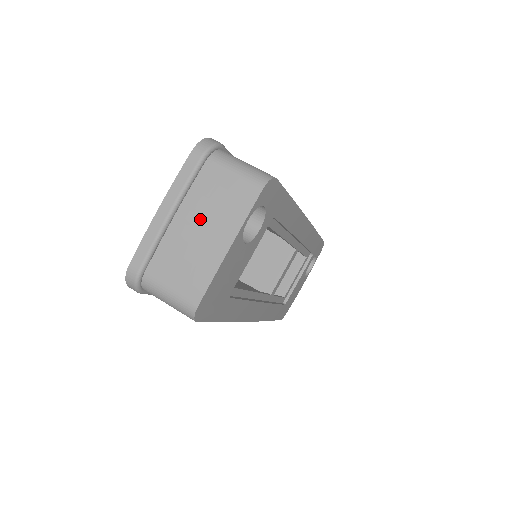
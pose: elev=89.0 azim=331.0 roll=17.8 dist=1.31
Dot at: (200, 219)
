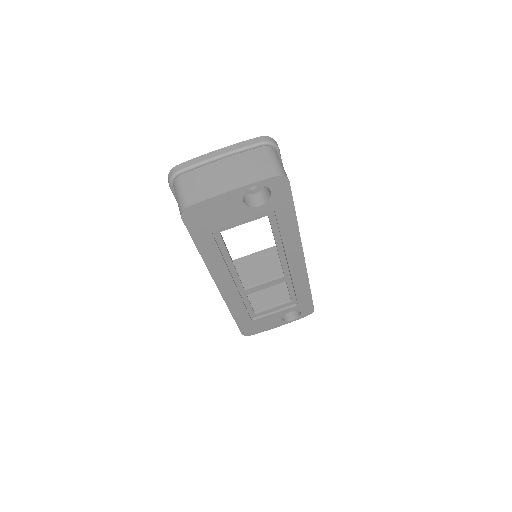
Dot at: (232, 168)
